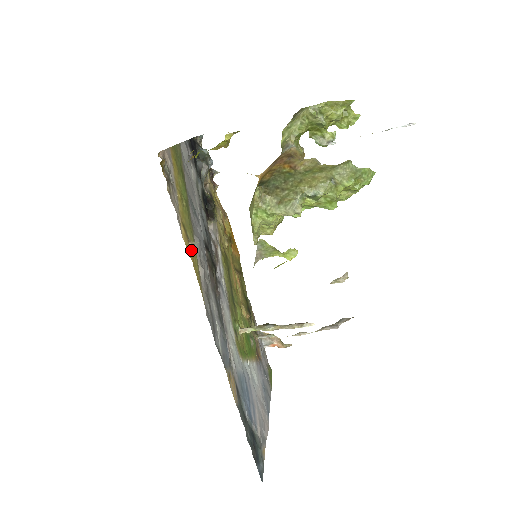
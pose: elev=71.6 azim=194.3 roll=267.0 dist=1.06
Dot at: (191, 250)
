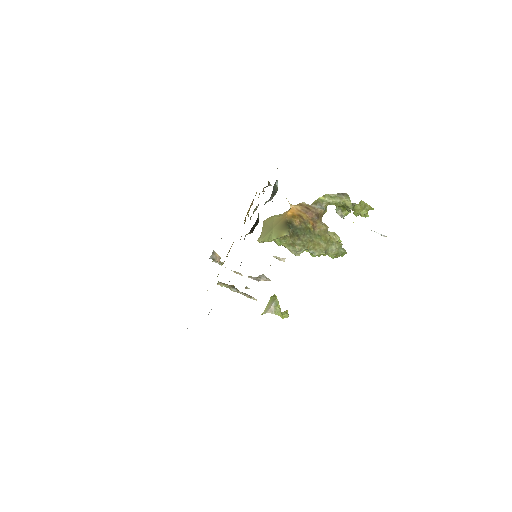
Dot at: occluded
